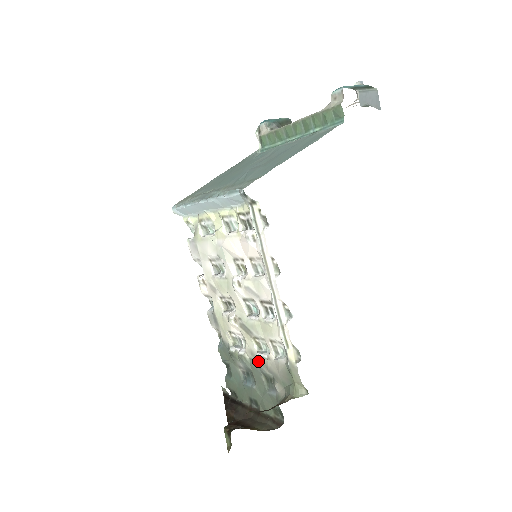
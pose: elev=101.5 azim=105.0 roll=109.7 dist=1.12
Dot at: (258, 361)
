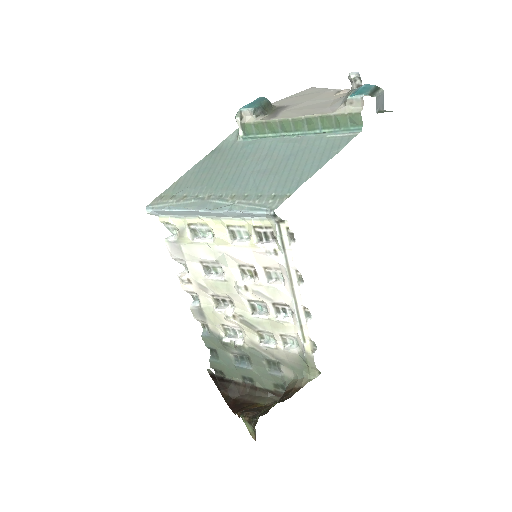
Dot at: (261, 350)
